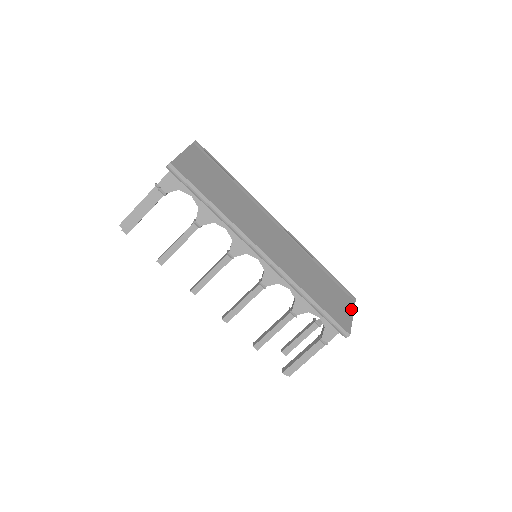
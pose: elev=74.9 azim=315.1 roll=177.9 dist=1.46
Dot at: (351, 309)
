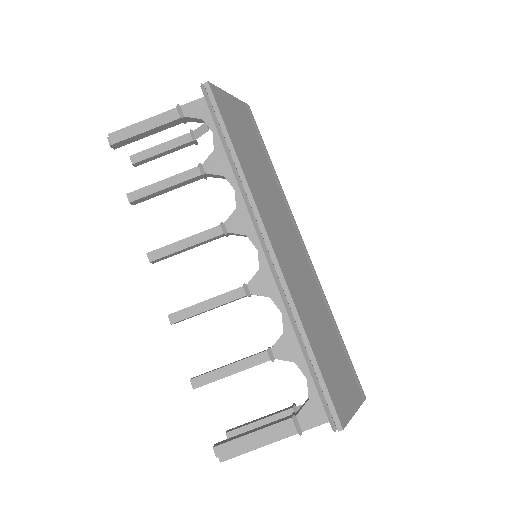
Dot at: (356, 403)
